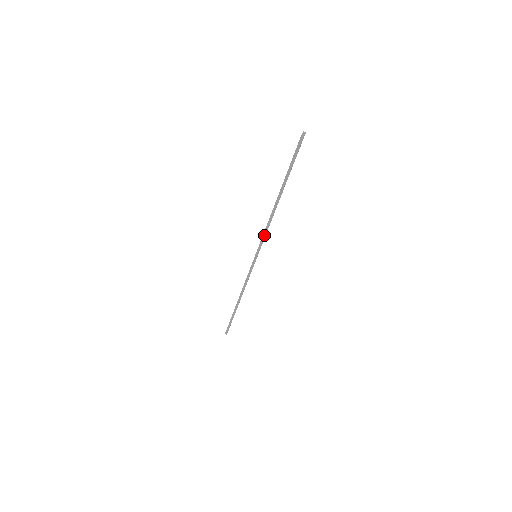
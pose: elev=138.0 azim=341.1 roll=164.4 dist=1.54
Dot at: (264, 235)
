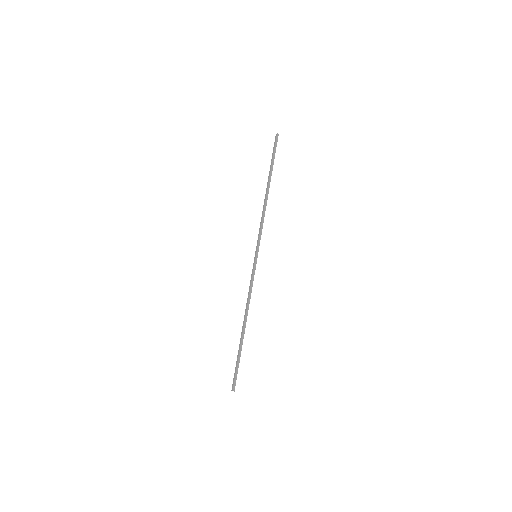
Dot at: (262, 227)
